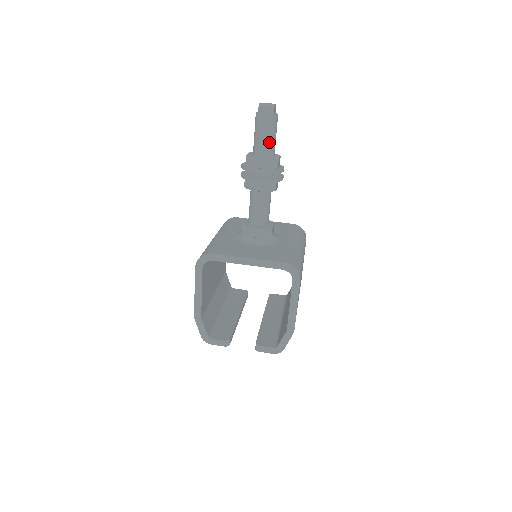
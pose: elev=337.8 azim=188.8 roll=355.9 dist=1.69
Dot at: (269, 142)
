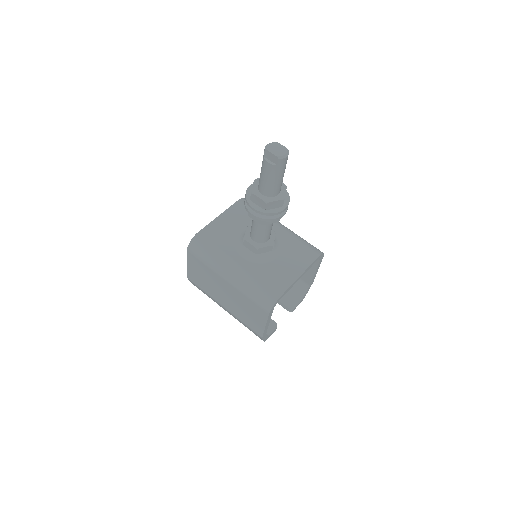
Dot at: (282, 180)
